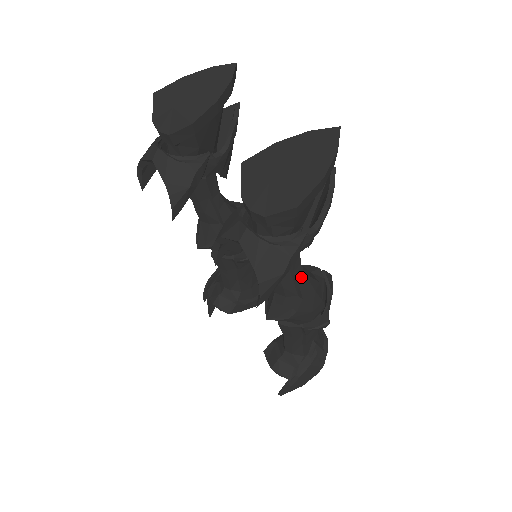
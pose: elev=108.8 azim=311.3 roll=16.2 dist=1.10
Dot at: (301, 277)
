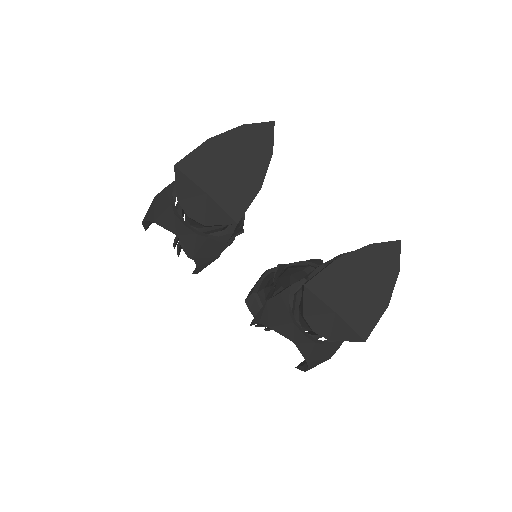
Dot at: occluded
